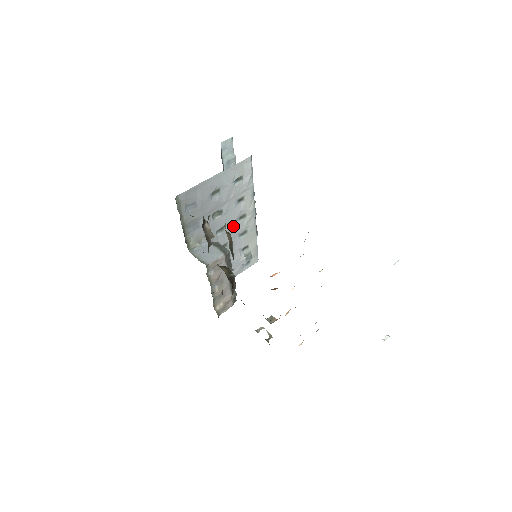
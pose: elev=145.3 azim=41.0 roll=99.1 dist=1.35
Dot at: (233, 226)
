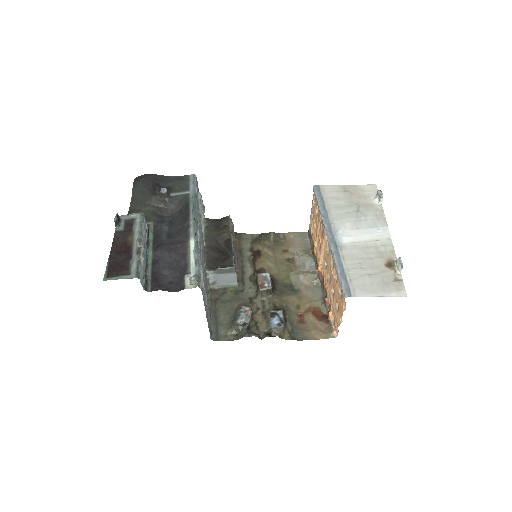
Dot at: occluded
